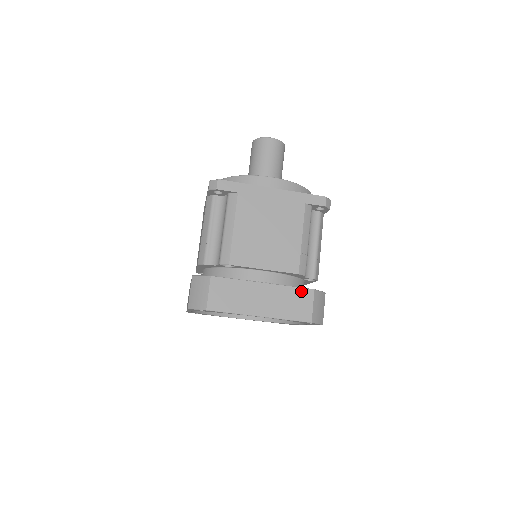
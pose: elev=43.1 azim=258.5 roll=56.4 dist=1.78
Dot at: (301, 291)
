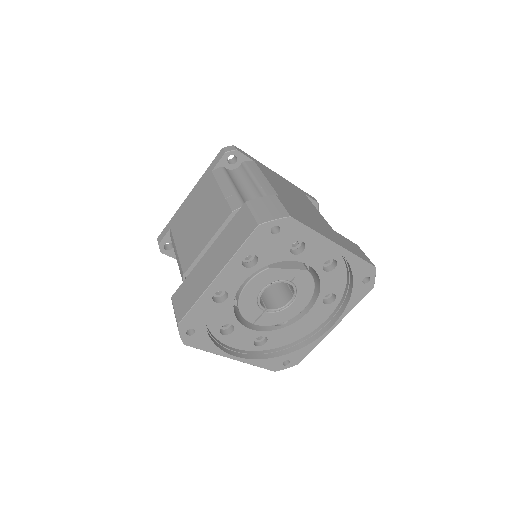
Dot at: (350, 241)
